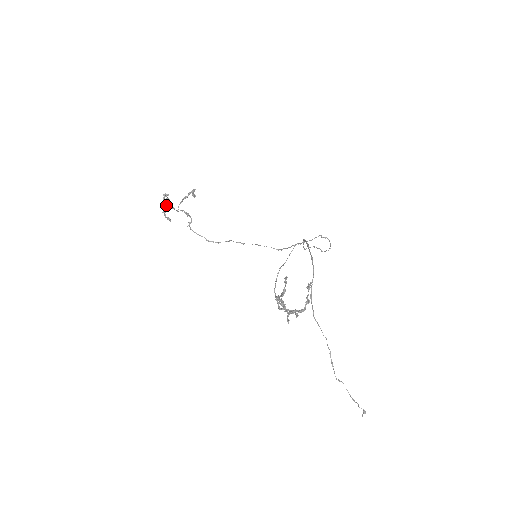
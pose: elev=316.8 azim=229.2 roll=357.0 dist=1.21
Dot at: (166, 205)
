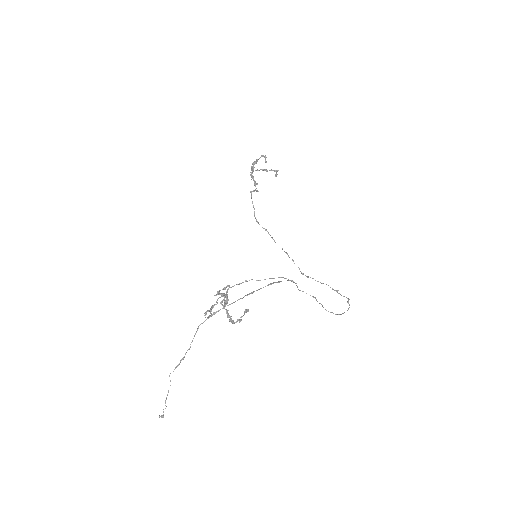
Dot at: (253, 163)
